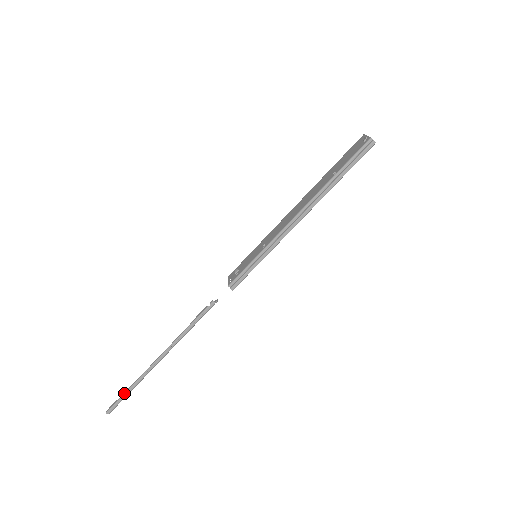
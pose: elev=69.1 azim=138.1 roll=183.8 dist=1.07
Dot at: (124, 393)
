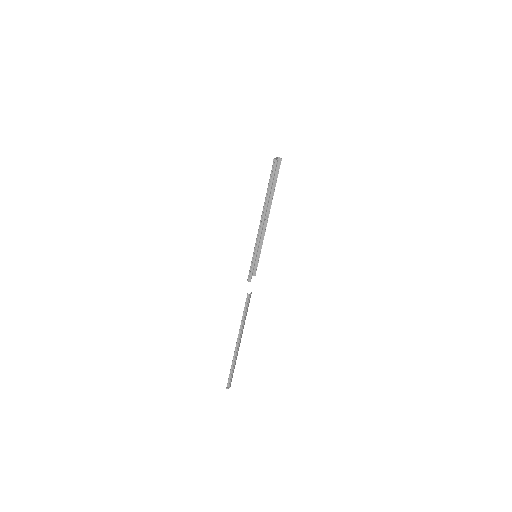
Dot at: (230, 372)
